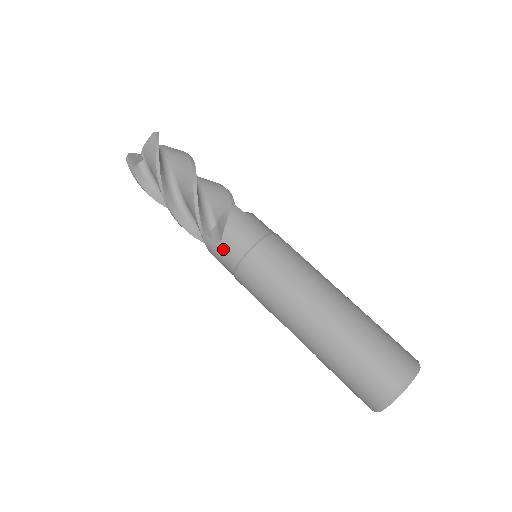
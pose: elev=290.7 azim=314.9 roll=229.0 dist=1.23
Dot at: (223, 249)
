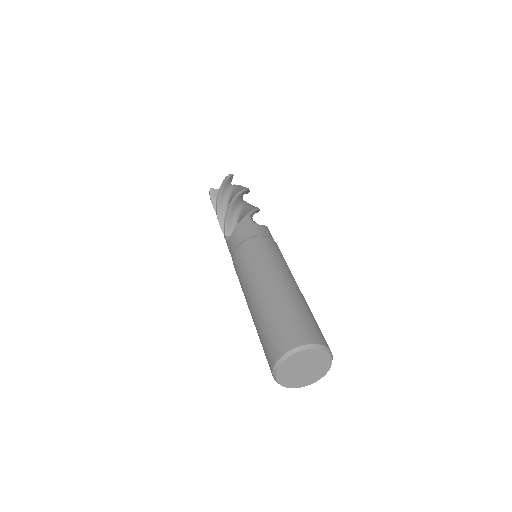
Dot at: (230, 246)
